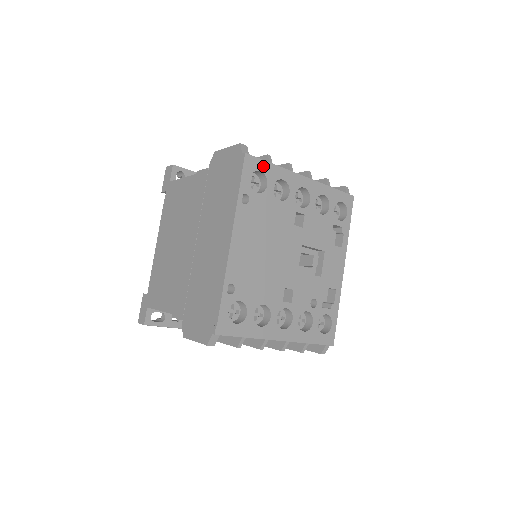
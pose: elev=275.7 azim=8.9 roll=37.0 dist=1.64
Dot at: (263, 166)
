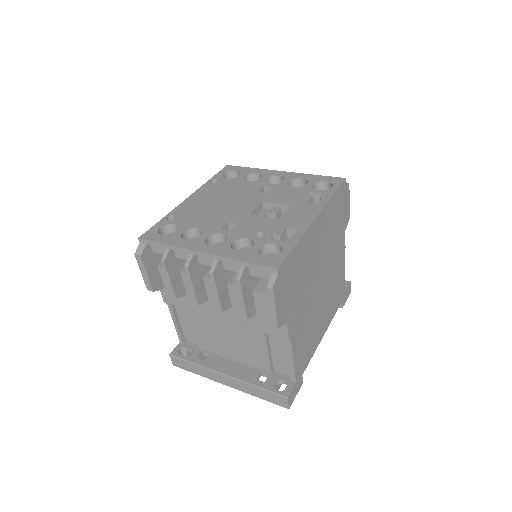
Dot at: (240, 169)
